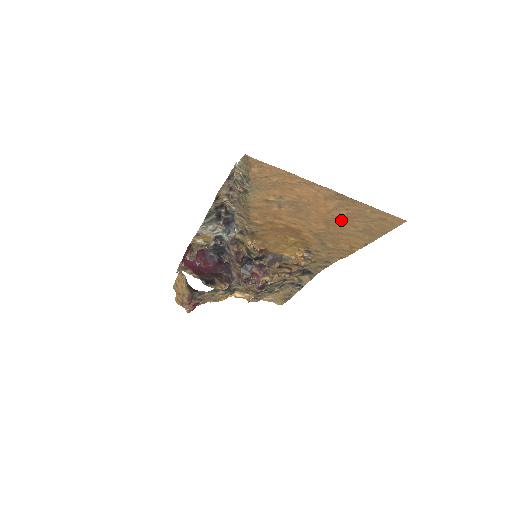
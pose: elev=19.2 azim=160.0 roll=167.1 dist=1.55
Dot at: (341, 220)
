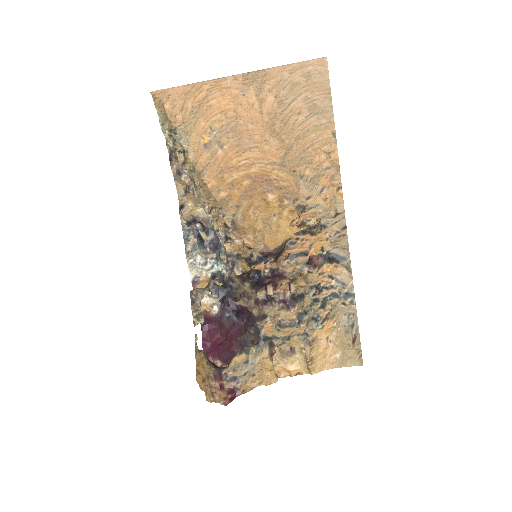
Dot at: (280, 114)
